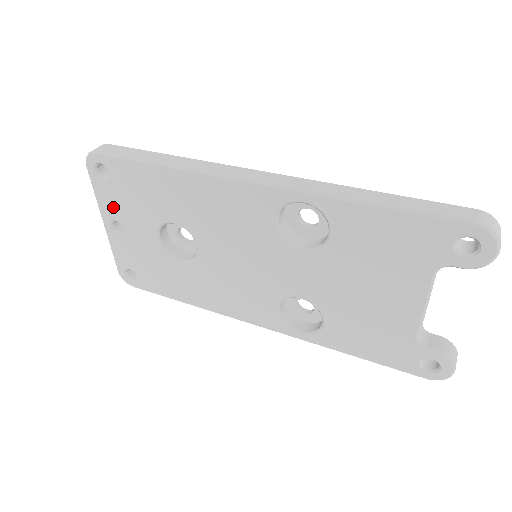
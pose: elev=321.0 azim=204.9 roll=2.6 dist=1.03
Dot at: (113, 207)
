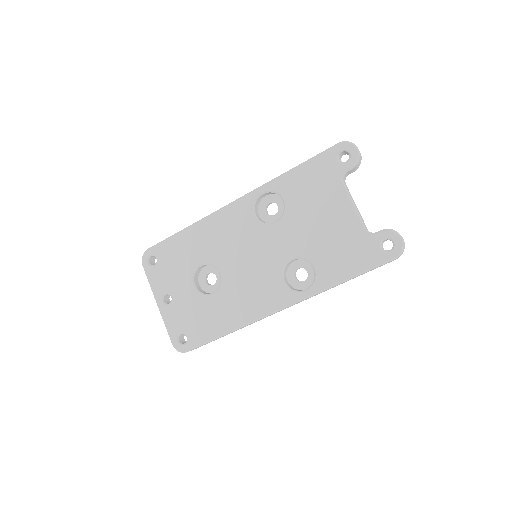
Dot at: (162, 283)
